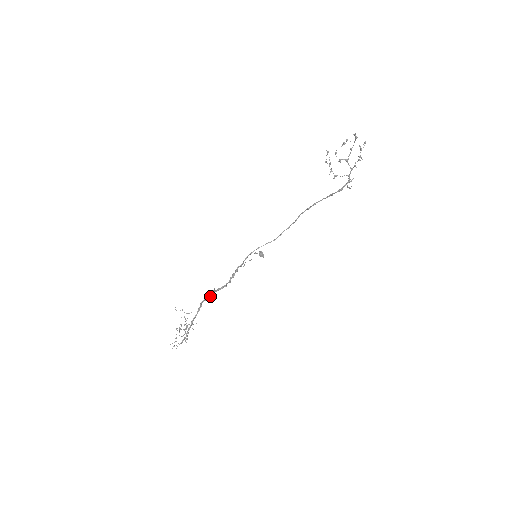
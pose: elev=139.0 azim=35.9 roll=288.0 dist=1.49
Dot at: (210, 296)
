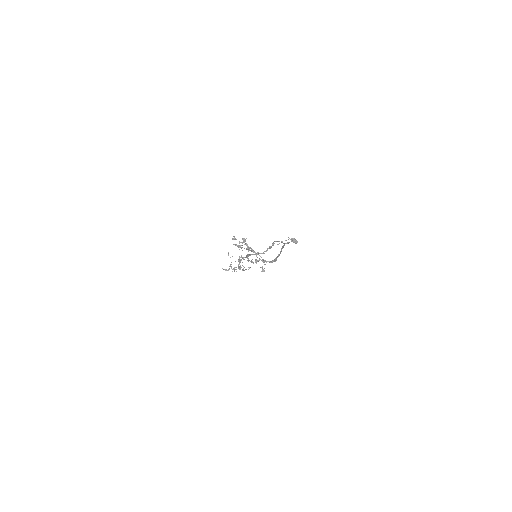
Dot at: occluded
